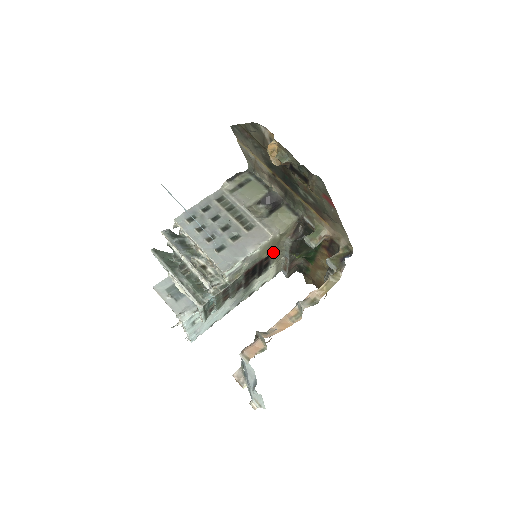
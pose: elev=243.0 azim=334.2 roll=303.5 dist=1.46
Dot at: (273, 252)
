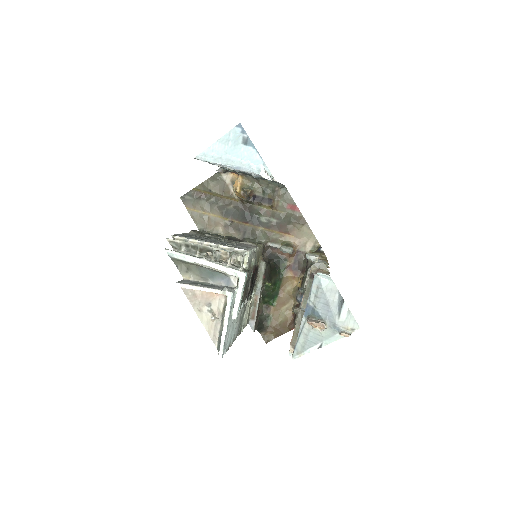
Dot at: (258, 267)
